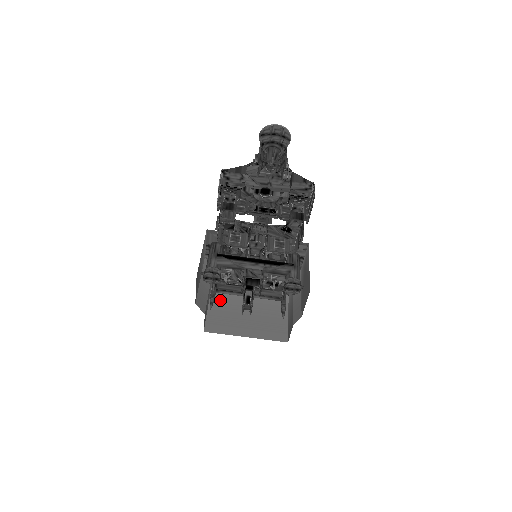
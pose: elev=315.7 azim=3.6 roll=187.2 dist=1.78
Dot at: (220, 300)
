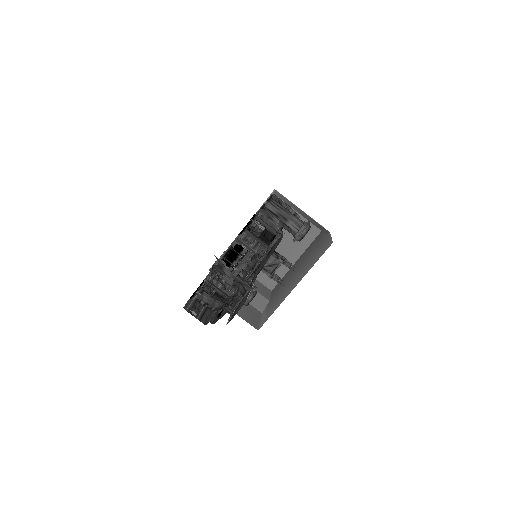
Dot at: occluded
